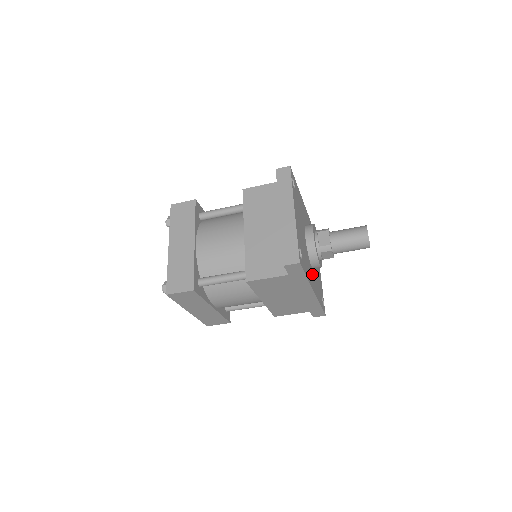
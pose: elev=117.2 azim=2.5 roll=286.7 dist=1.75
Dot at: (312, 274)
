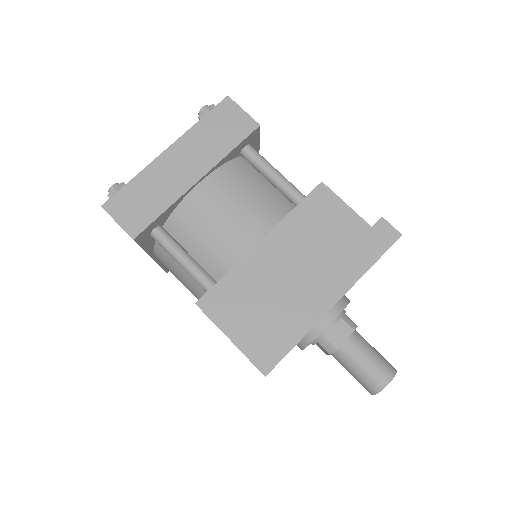
Dot at: occluded
